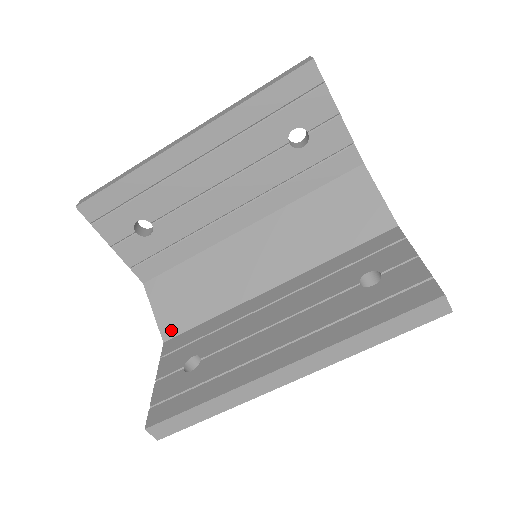
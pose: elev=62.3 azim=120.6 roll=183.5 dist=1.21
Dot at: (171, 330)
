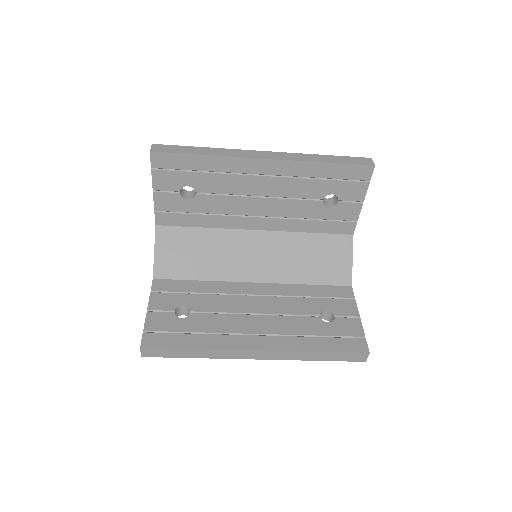
Dot at: (164, 272)
